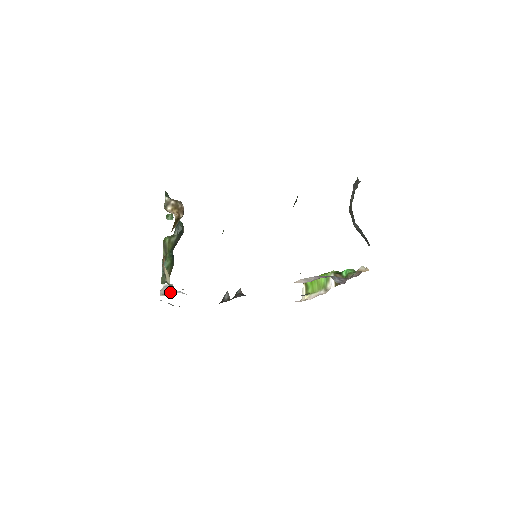
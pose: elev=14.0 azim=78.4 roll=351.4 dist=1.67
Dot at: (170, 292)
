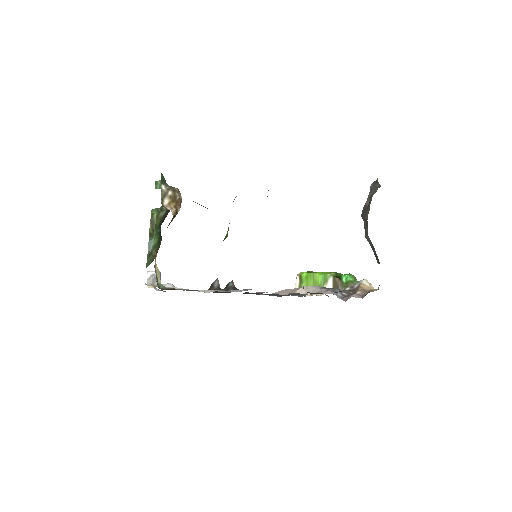
Dot at: occluded
